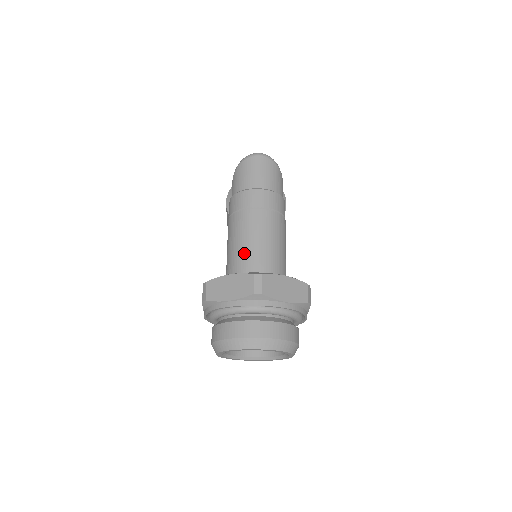
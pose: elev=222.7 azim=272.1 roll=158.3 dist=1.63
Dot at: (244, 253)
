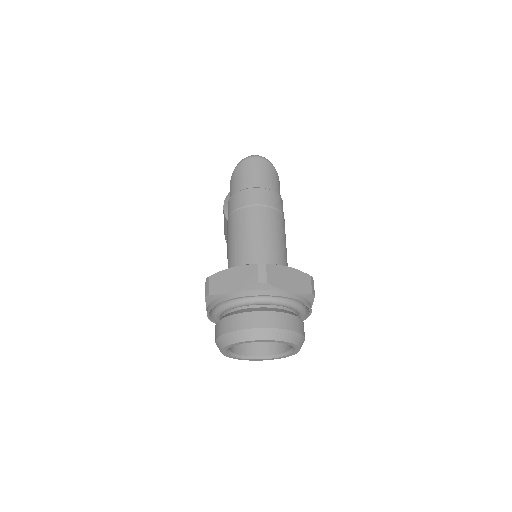
Dot at: (246, 248)
